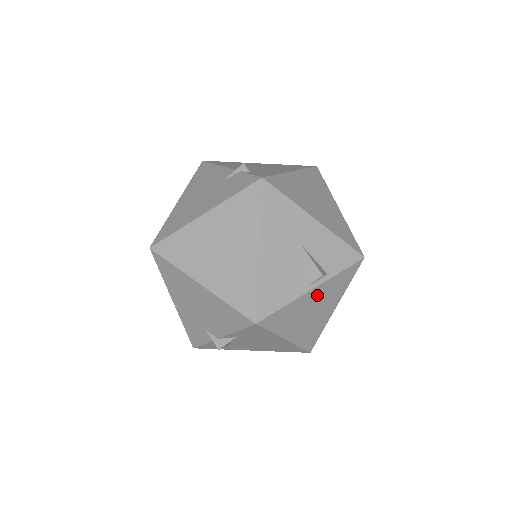
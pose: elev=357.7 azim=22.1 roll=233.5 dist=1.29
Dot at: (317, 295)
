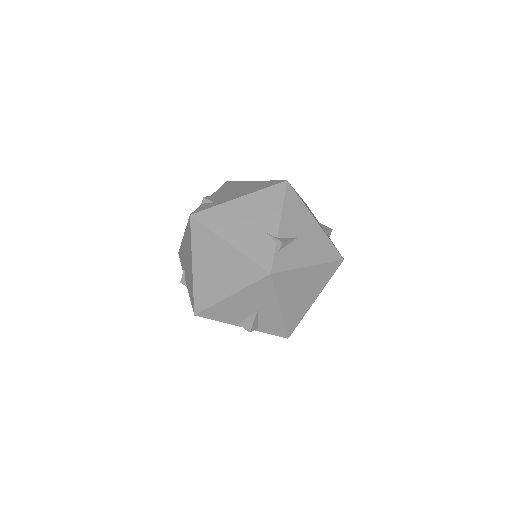
Dot at: occluded
